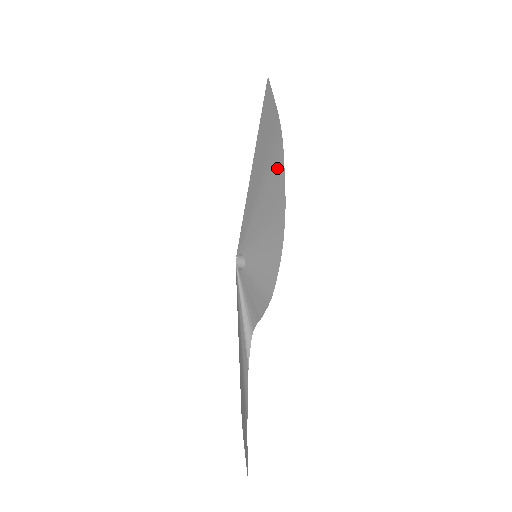
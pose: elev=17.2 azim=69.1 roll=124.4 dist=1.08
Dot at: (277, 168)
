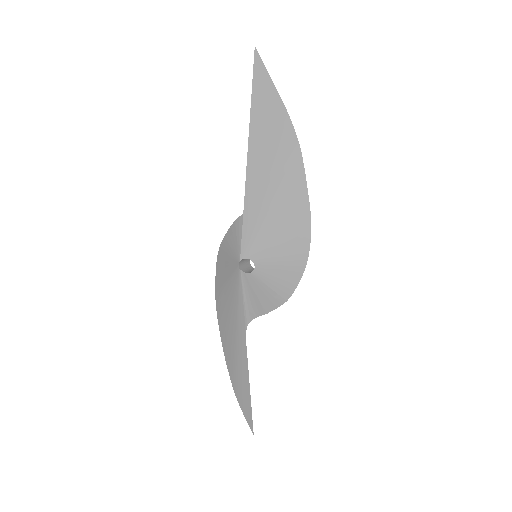
Dot at: (295, 178)
